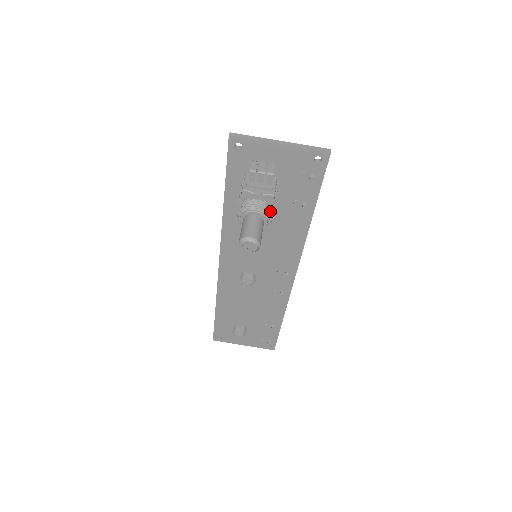
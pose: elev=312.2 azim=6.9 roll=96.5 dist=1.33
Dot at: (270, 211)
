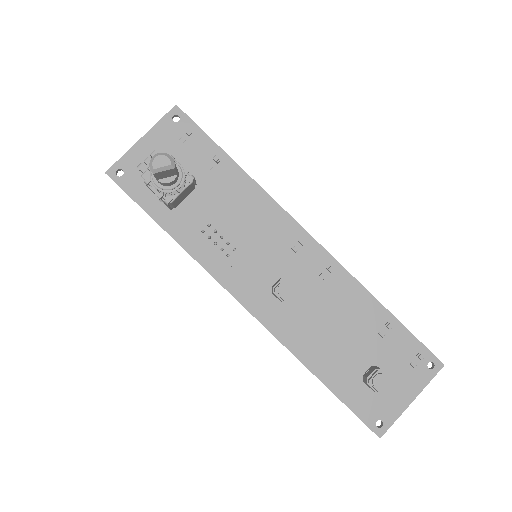
Dot at: occluded
